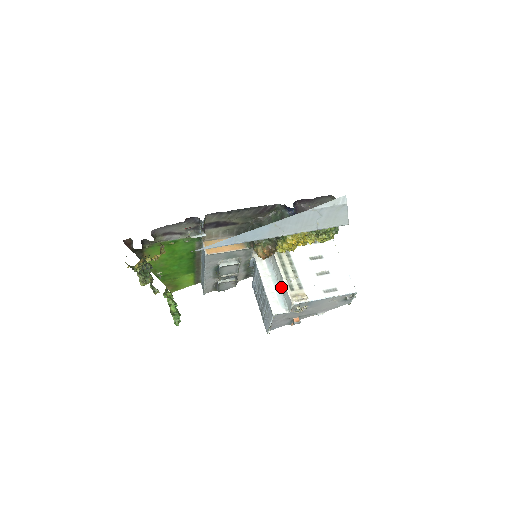
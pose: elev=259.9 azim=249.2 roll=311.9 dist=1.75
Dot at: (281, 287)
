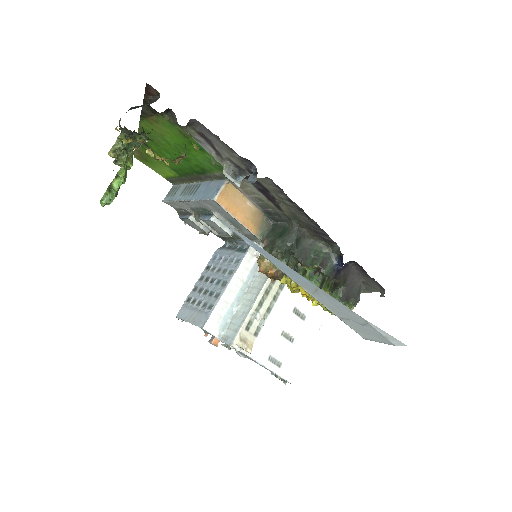
Dot at: (240, 307)
